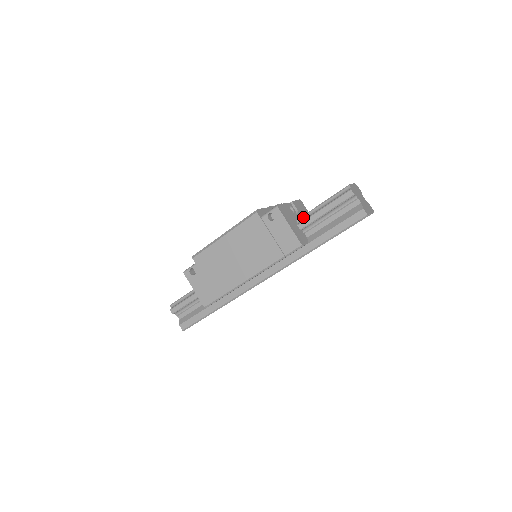
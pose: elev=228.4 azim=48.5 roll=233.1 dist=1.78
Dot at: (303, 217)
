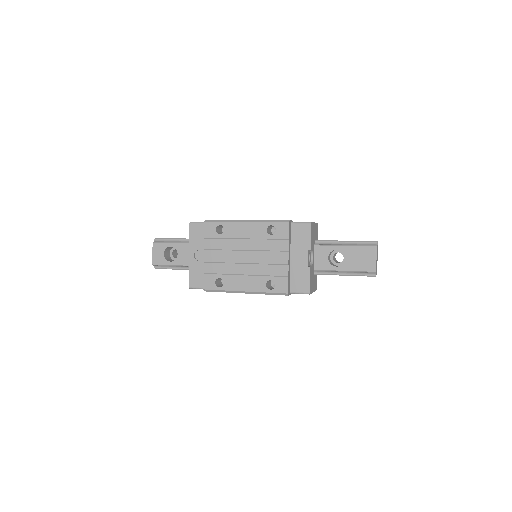
Dot at: (322, 271)
